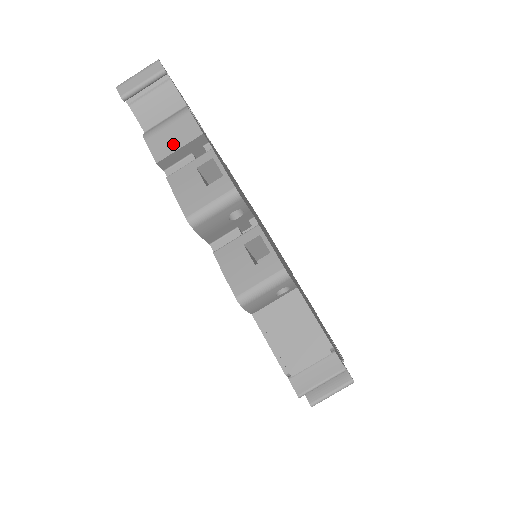
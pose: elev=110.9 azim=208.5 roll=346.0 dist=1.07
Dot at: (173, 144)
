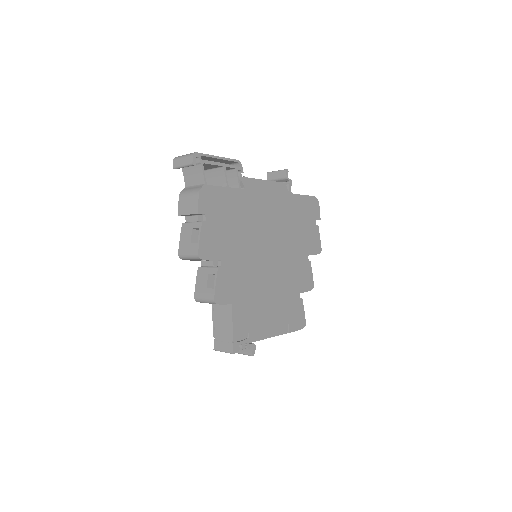
Dot at: (186, 210)
